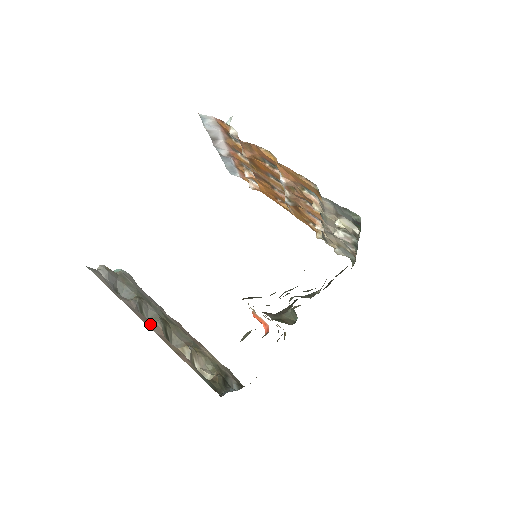
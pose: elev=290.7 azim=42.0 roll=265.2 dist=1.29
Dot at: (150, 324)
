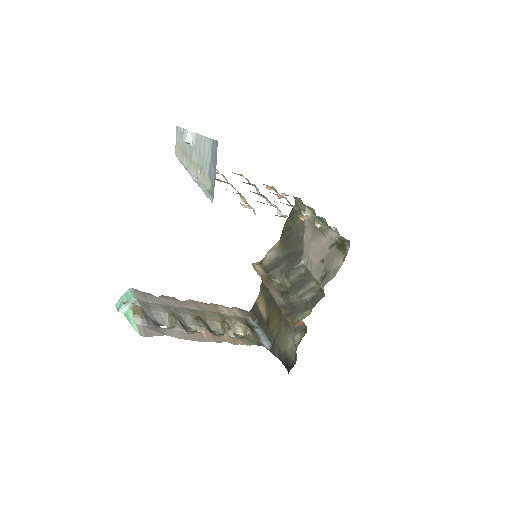
Dot at: (206, 338)
